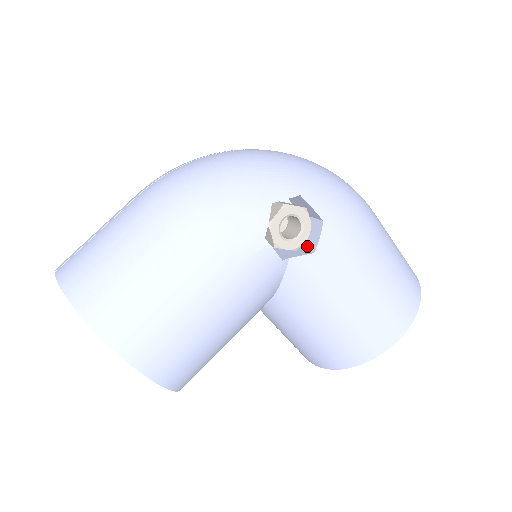
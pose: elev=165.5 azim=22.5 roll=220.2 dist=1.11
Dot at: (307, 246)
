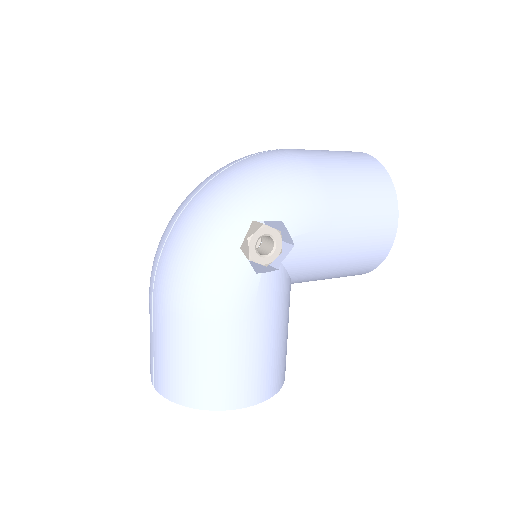
Dot at: (285, 240)
